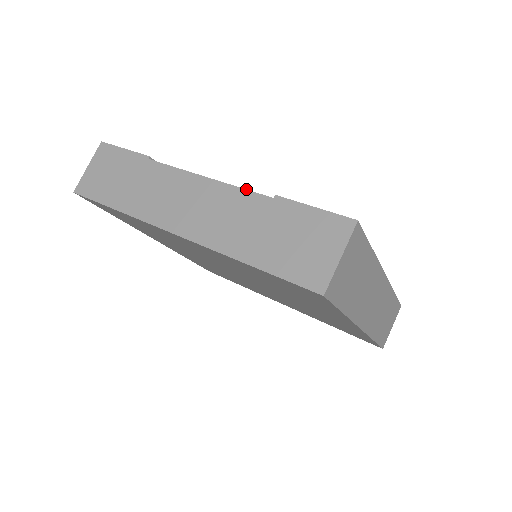
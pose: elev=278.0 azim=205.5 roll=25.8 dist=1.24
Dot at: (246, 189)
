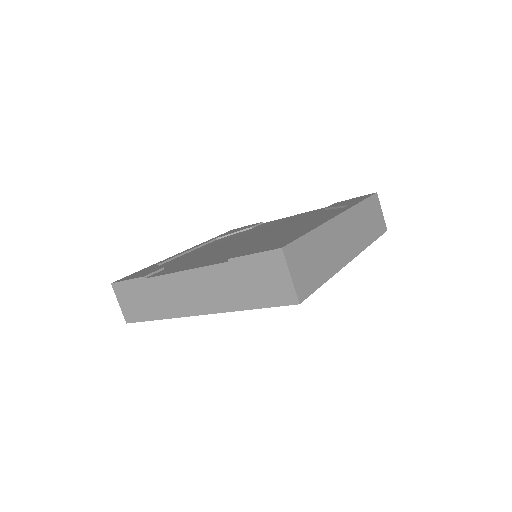
Dot at: (210, 265)
